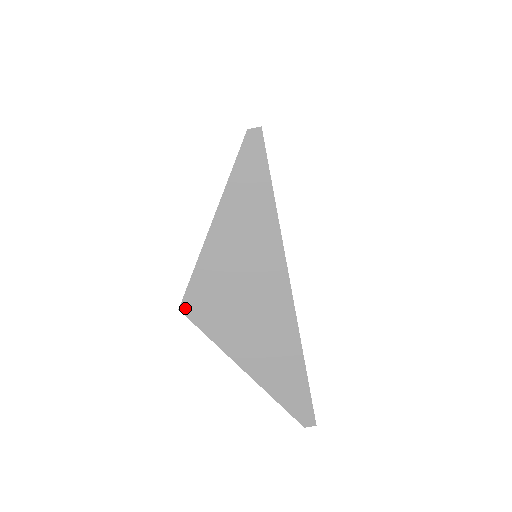
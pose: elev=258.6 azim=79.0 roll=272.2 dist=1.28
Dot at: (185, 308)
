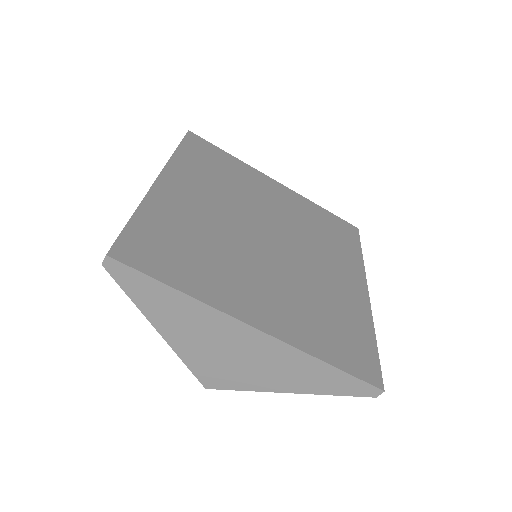
Dot at: (208, 386)
